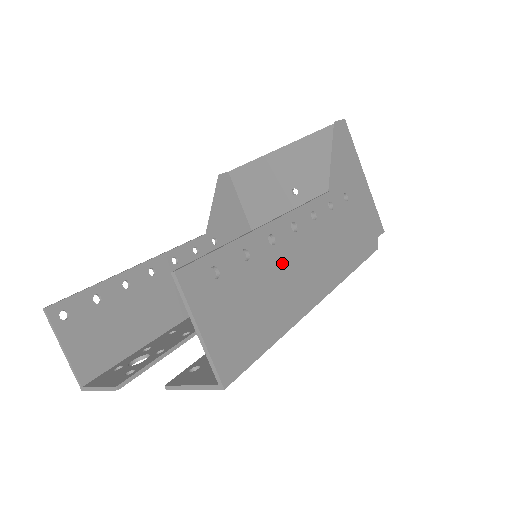
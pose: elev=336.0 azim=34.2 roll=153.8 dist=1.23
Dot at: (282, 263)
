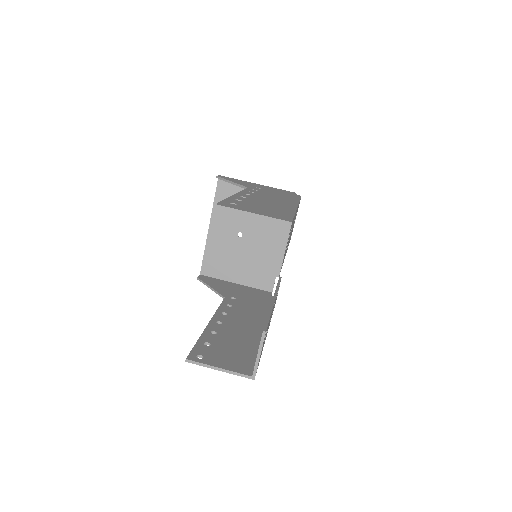
Dot at: (259, 201)
